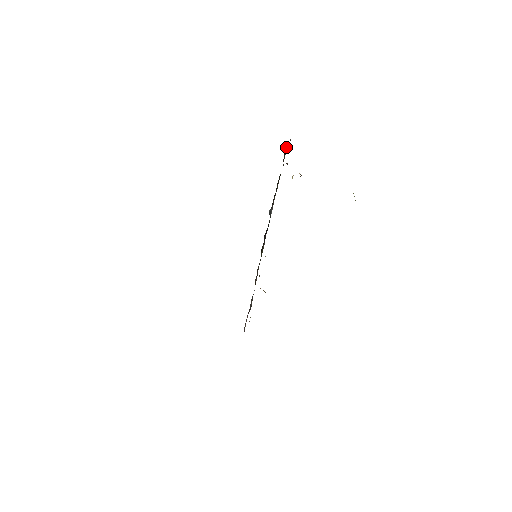
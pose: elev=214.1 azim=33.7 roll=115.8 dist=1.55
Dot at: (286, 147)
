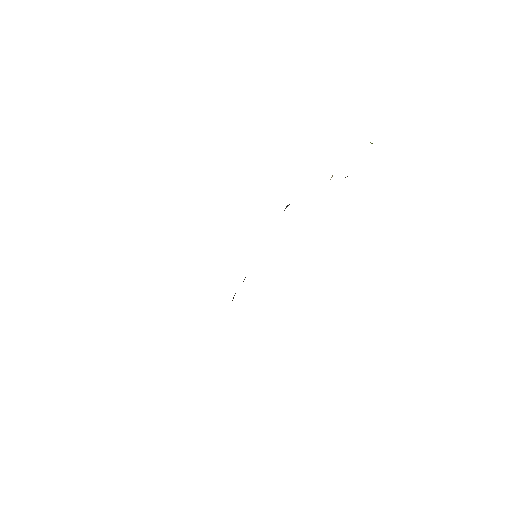
Dot at: occluded
